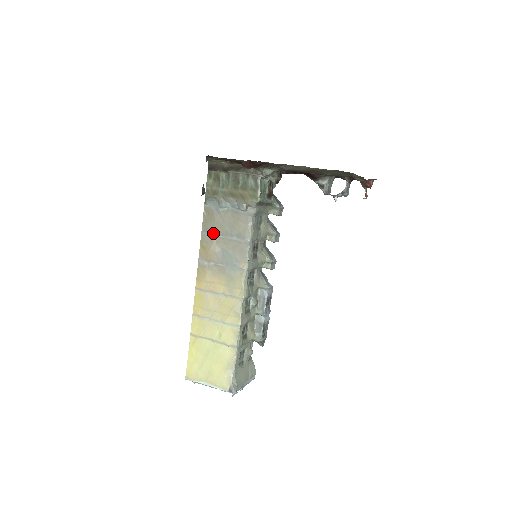
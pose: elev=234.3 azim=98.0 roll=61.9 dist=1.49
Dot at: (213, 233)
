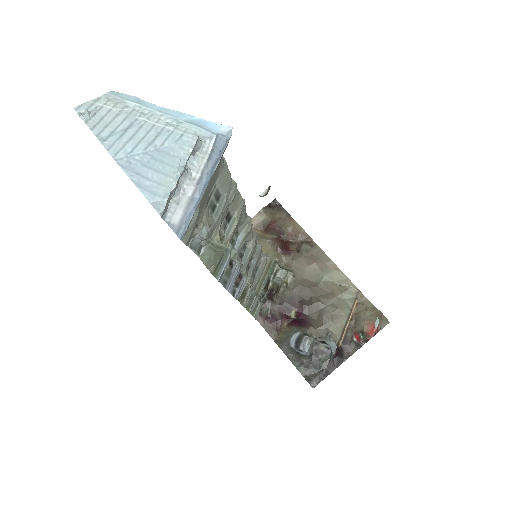
Dot at: occluded
